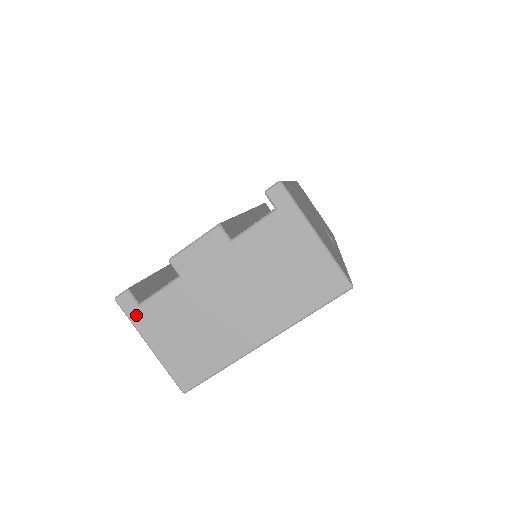
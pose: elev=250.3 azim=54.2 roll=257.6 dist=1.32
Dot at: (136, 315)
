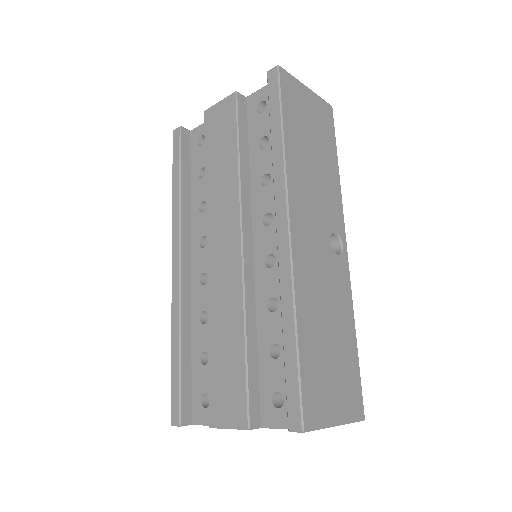
Dot at: occluded
